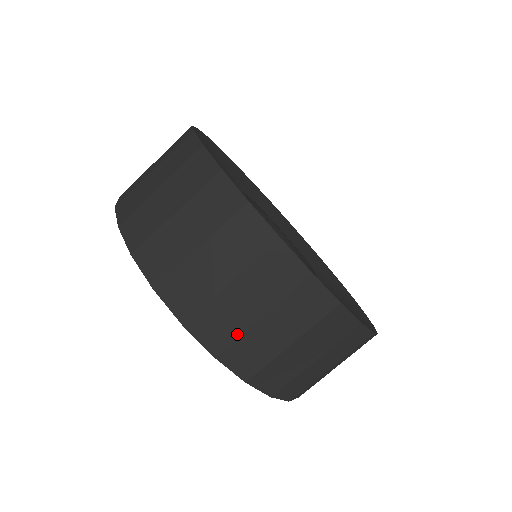
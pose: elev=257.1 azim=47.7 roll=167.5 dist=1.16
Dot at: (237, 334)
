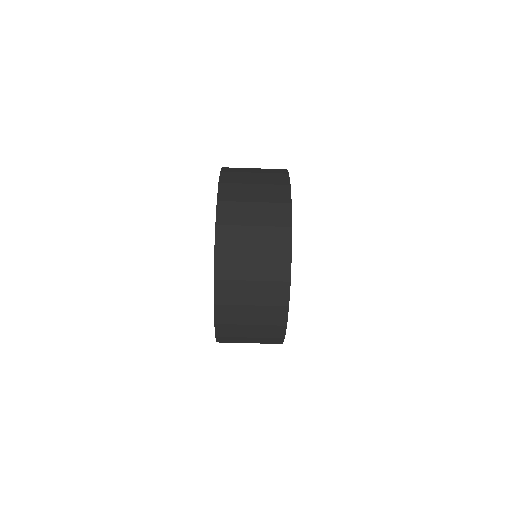
Dot at: (233, 323)
